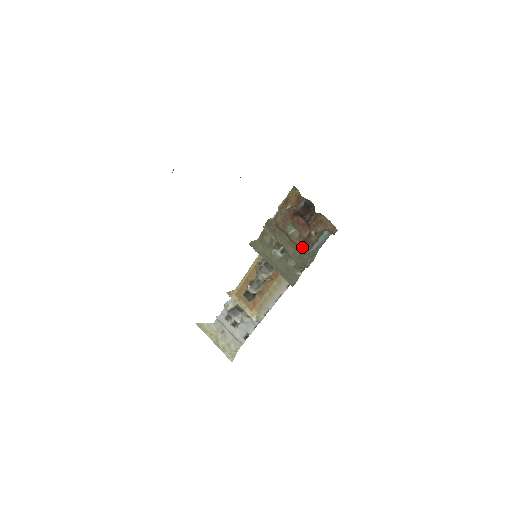
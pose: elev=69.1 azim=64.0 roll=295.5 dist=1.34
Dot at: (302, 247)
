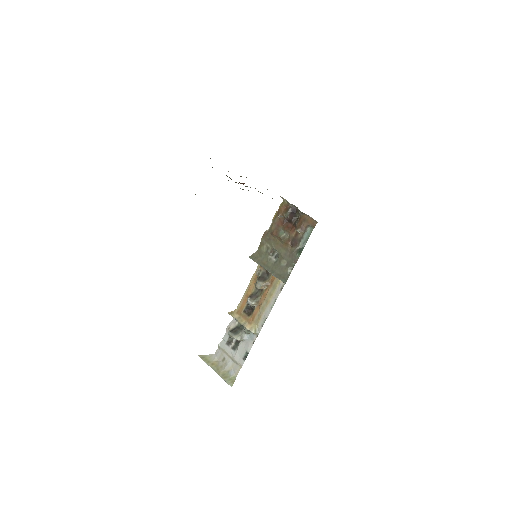
Dot at: (291, 246)
